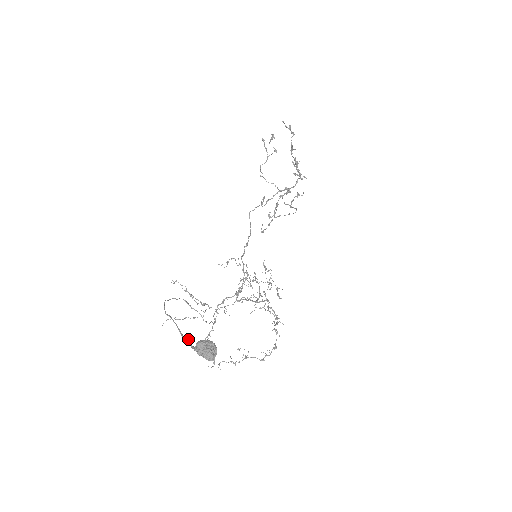
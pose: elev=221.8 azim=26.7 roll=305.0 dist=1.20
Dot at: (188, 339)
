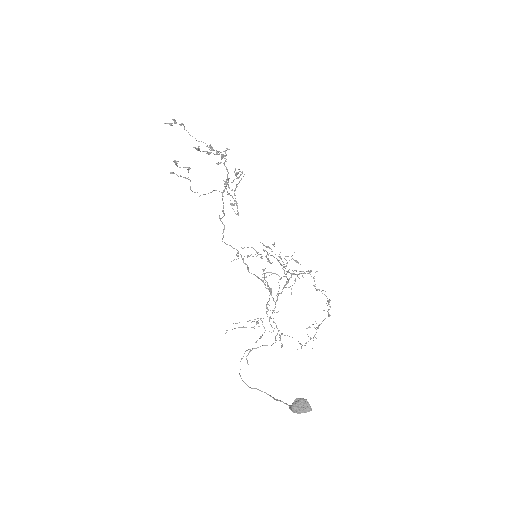
Dot at: (282, 401)
